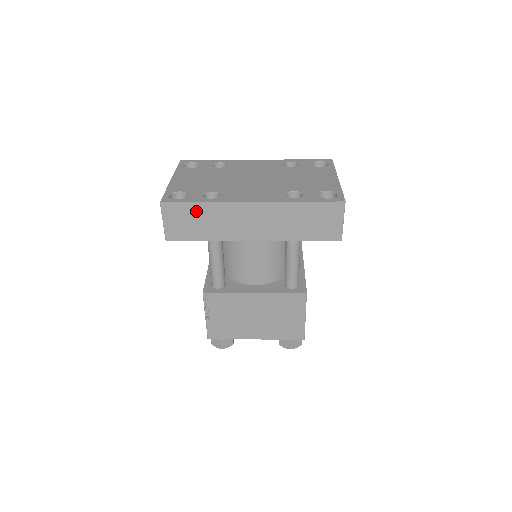
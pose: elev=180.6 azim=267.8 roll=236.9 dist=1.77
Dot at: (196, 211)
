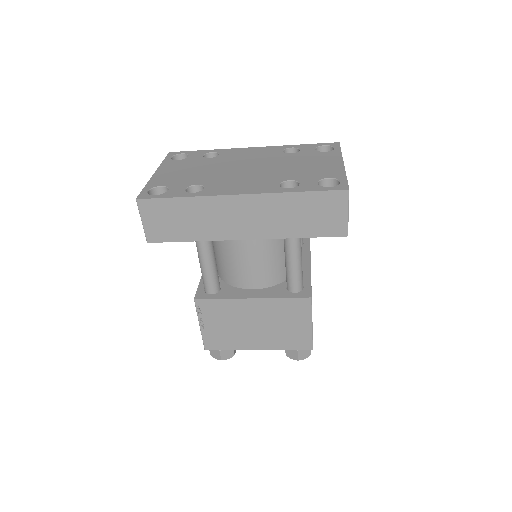
Dot at: (177, 207)
